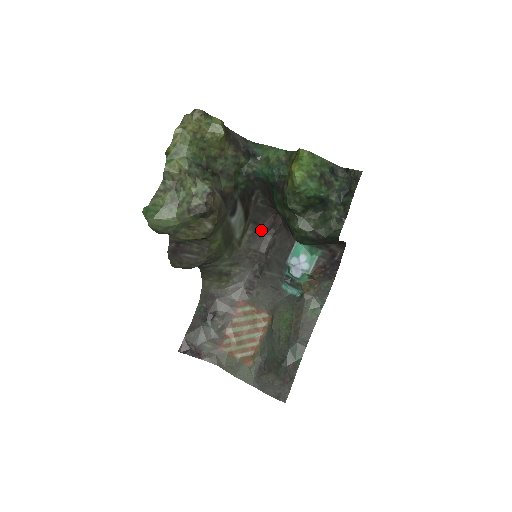
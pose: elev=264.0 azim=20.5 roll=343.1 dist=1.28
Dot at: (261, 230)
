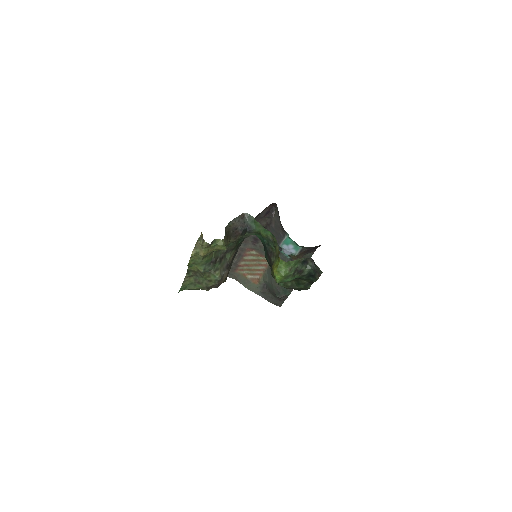
Dot at: (261, 215)
